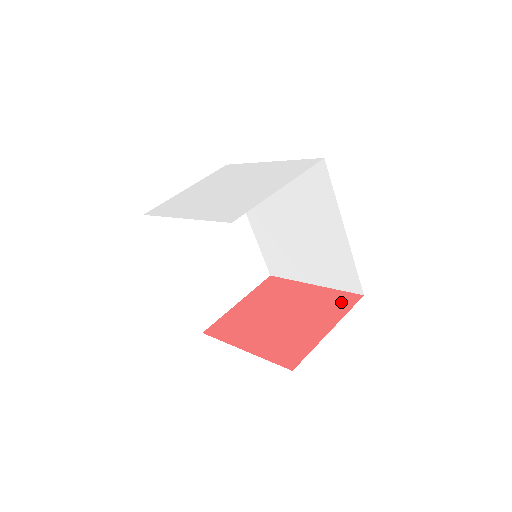
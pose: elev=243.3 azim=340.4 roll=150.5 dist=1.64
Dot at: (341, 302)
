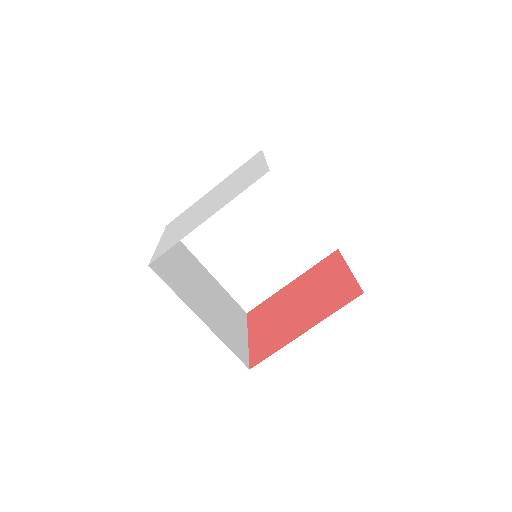
Dot at: (329, 262)
